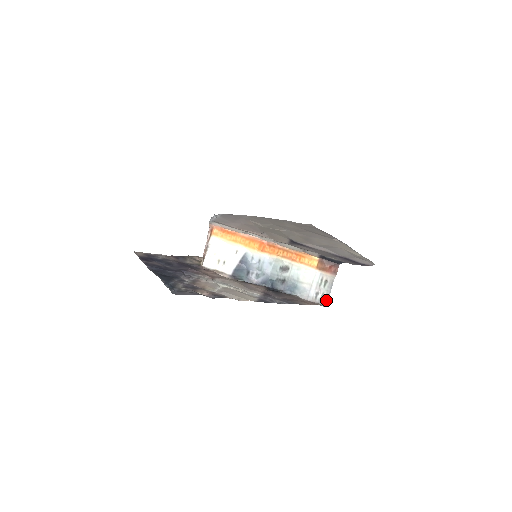
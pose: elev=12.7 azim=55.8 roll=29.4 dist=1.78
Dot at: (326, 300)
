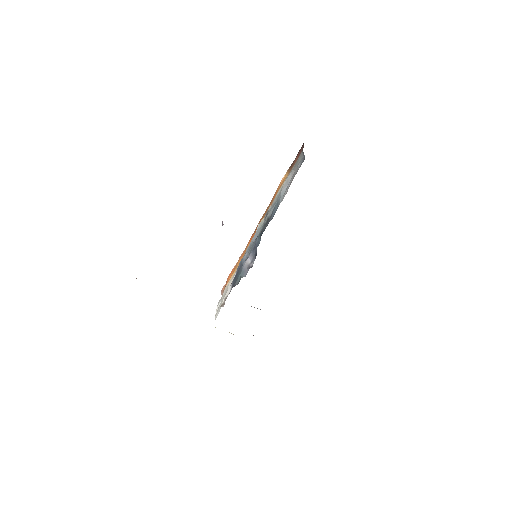
Dot at: (303, 161)
